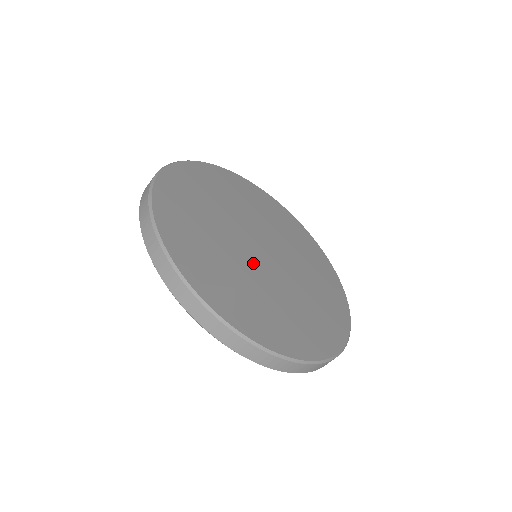
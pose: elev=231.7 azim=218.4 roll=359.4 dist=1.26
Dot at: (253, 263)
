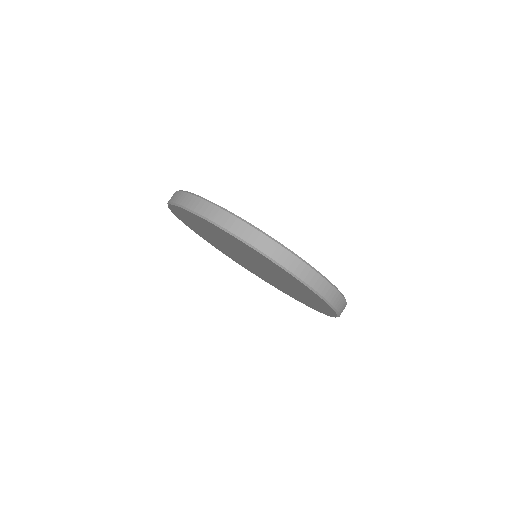
Dot at: occluded
